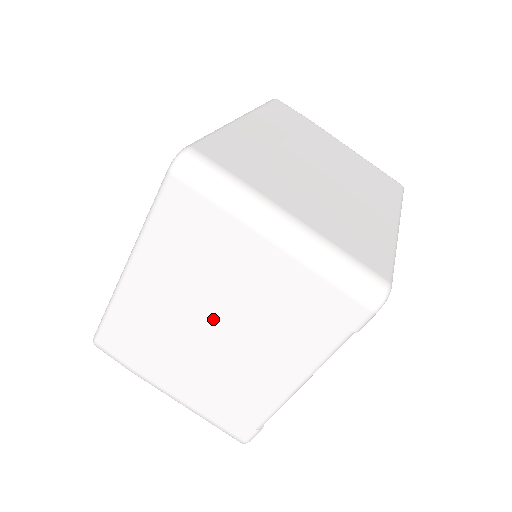
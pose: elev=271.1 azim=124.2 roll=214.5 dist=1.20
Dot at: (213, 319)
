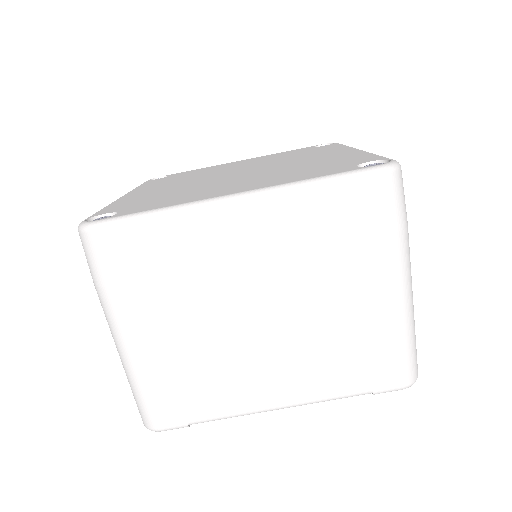
Dot at: (271, 306)
